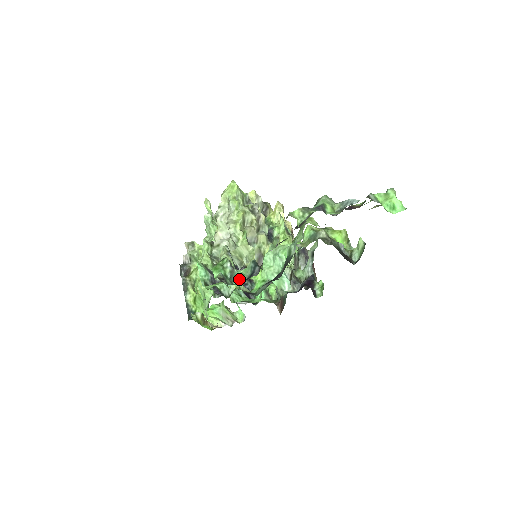
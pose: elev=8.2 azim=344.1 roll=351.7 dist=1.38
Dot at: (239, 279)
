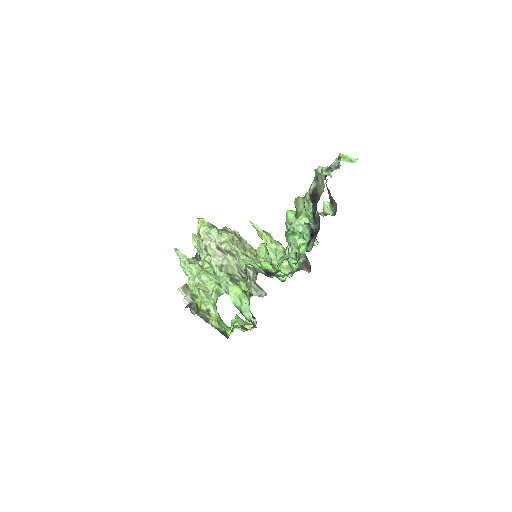
Dot at: (306, 237)
